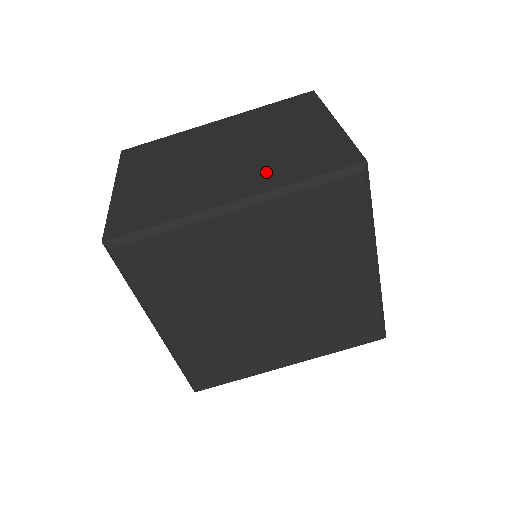
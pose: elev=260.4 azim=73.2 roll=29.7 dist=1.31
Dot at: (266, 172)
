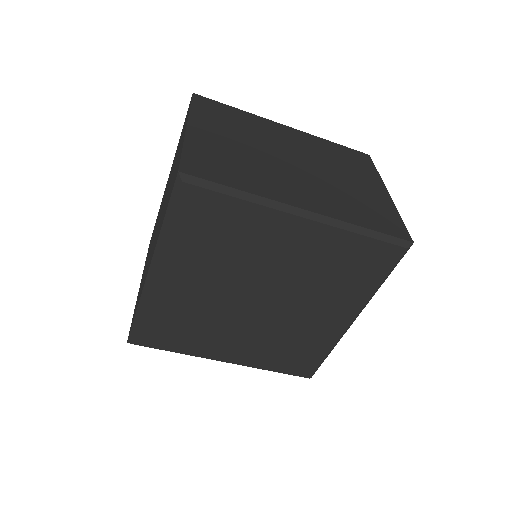
Dot at: (333, 201)
